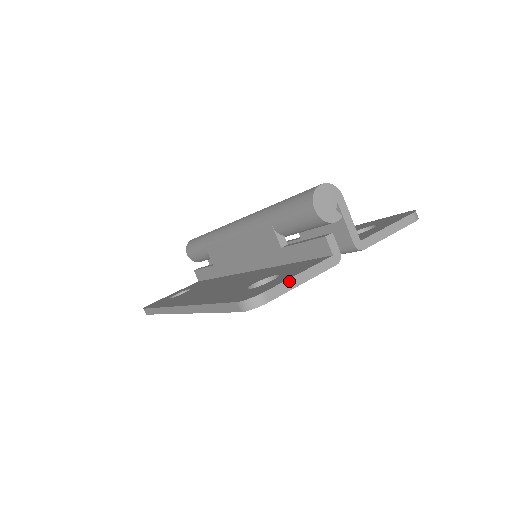
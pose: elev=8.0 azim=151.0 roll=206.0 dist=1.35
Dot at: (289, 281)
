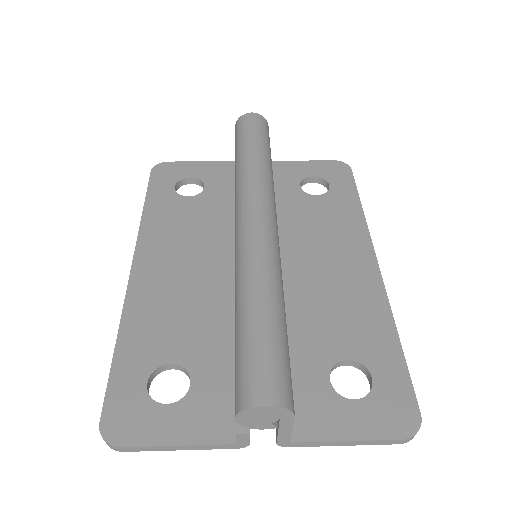
Dot at: (159, 447)
